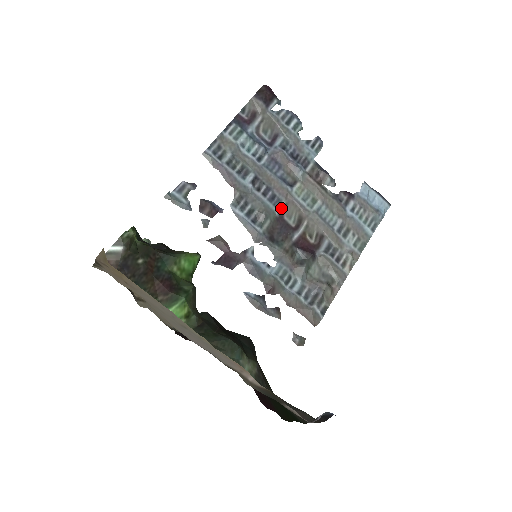
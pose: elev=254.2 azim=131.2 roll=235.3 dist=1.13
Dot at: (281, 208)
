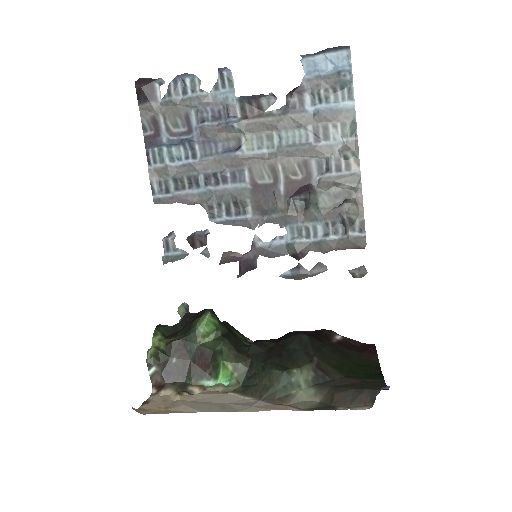
Dot at: (248, 178)
